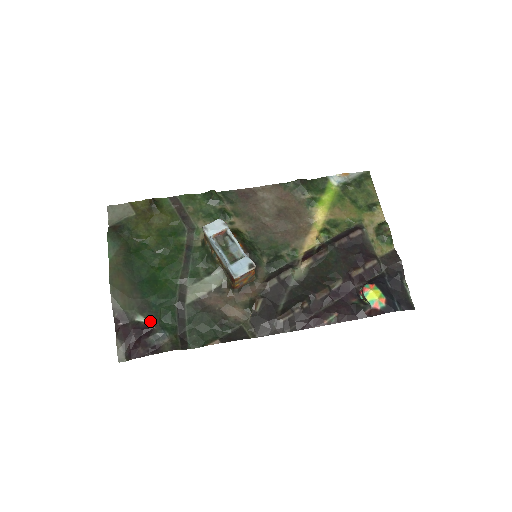
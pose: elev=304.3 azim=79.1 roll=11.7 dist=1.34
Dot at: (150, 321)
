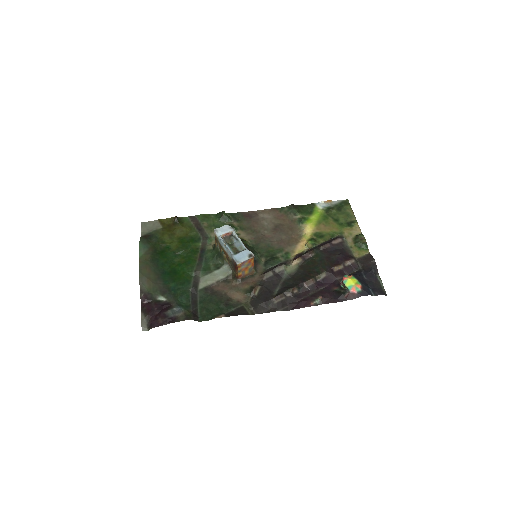
Dot at: (169, 300)
